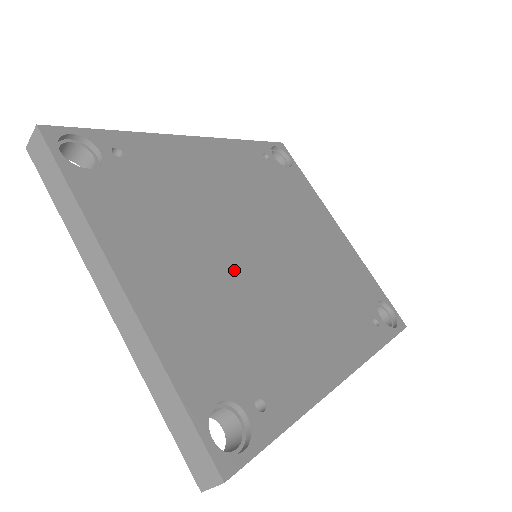
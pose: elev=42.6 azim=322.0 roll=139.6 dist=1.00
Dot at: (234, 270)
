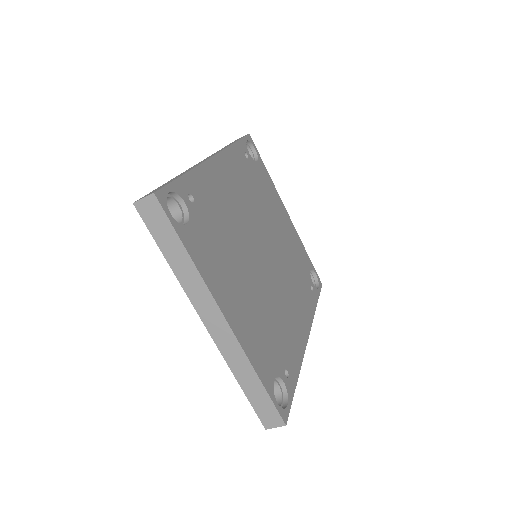
Dot at: (258, 279)
